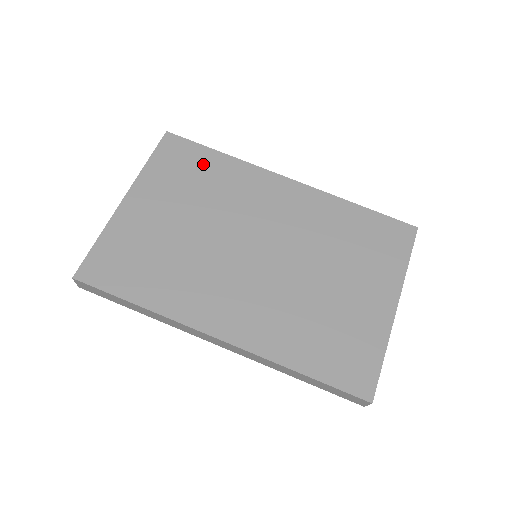
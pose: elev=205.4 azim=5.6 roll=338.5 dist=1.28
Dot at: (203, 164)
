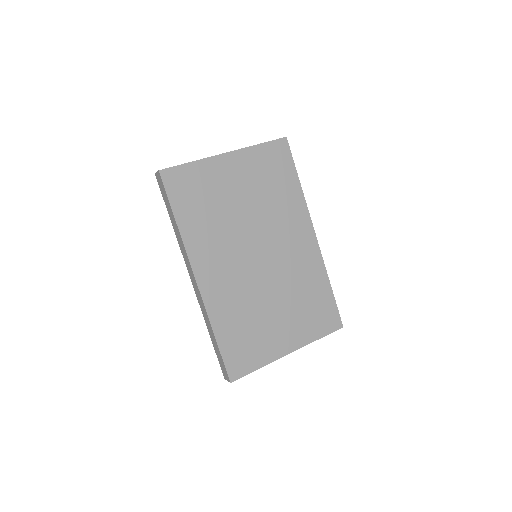
Dot at: (284, 178)
